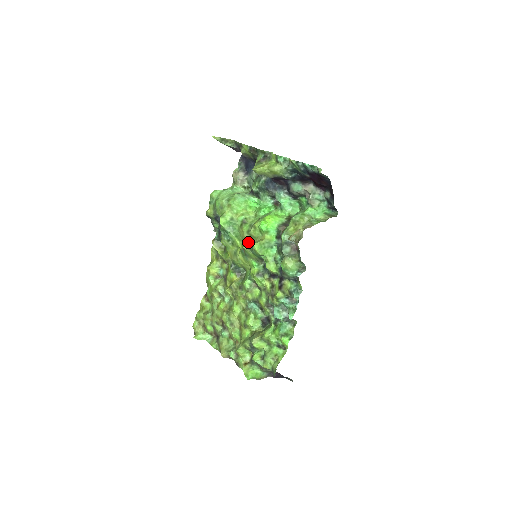
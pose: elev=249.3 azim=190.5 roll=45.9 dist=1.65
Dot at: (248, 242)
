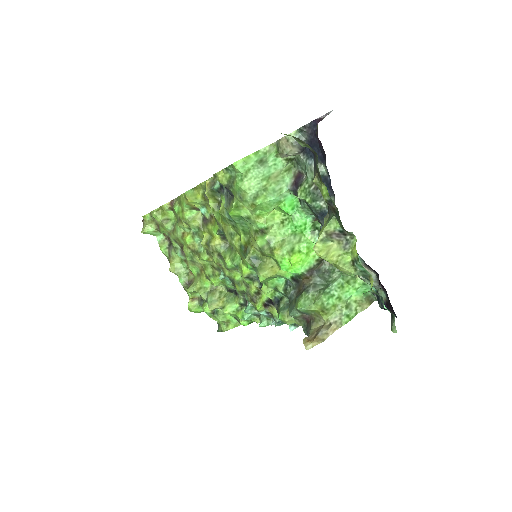
Dot at: (255, 252)
